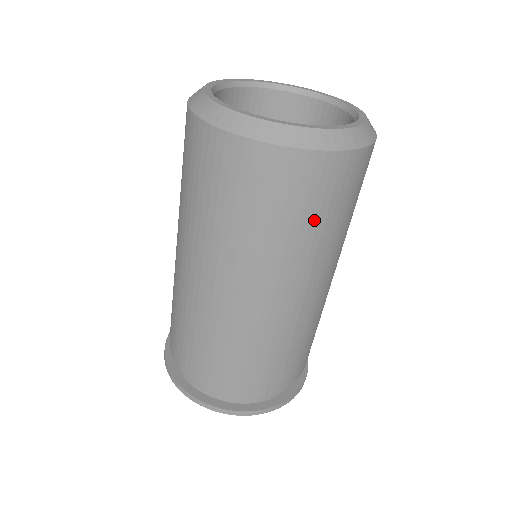
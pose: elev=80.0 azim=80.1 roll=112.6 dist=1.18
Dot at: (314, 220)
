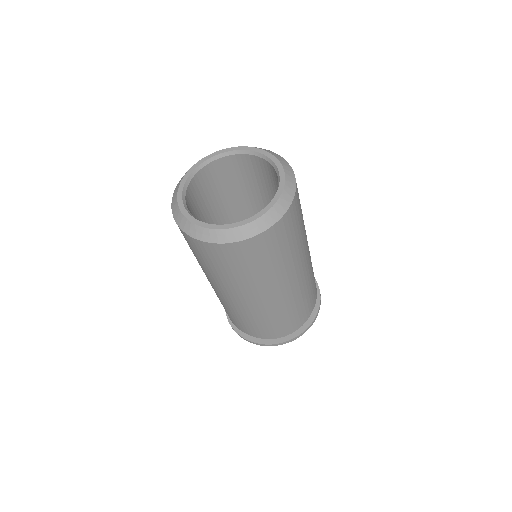
Dot at: (299, 229)
